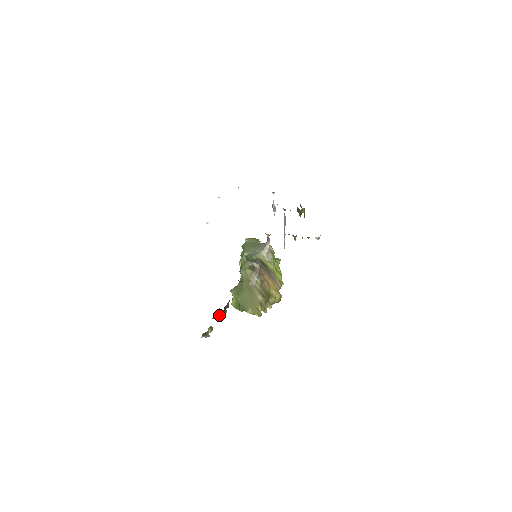
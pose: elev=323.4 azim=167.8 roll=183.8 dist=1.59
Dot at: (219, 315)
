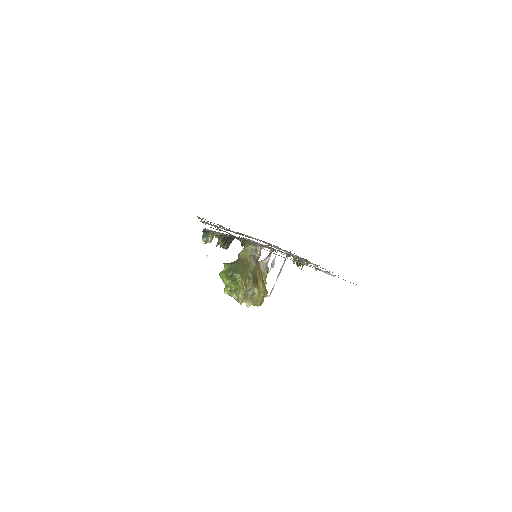
Dot at: (222, 236)
